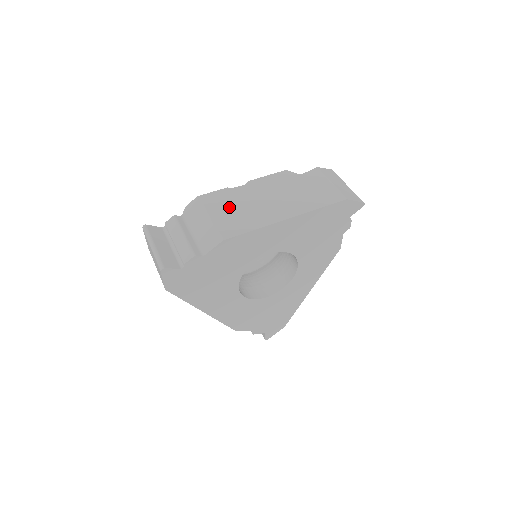
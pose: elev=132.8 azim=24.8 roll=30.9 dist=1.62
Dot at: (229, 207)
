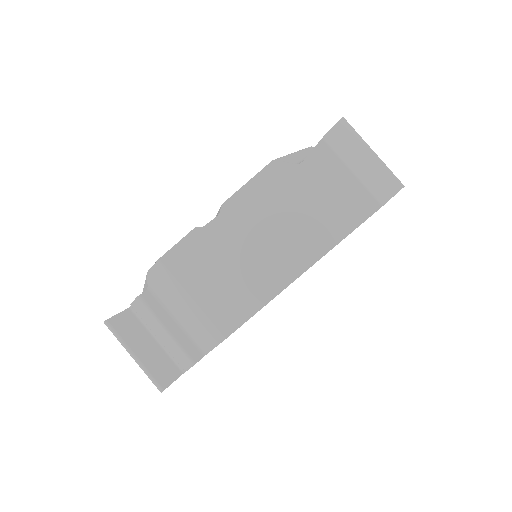
Dot at: (212, 271)
